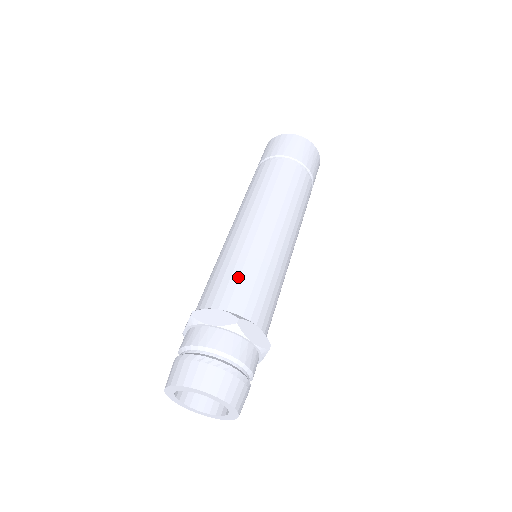
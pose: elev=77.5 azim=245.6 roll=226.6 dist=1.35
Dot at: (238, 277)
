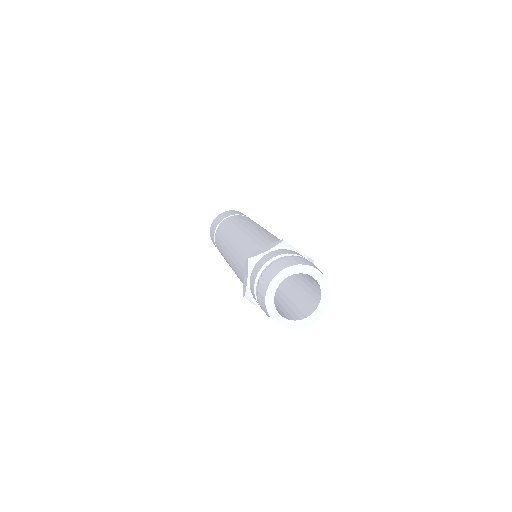
Dot at: occluded
